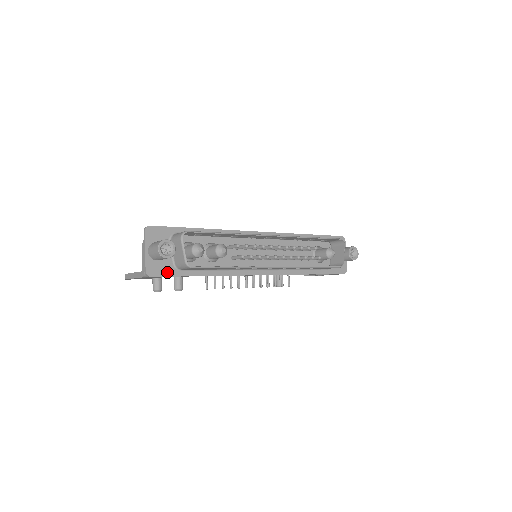
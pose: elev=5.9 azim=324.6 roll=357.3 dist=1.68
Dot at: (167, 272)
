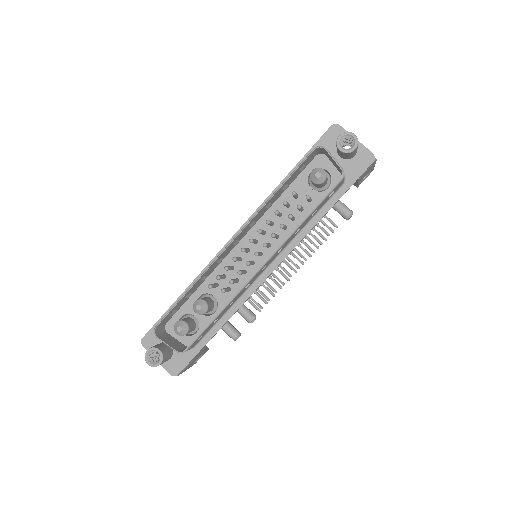
Dot at: (186, 359)
